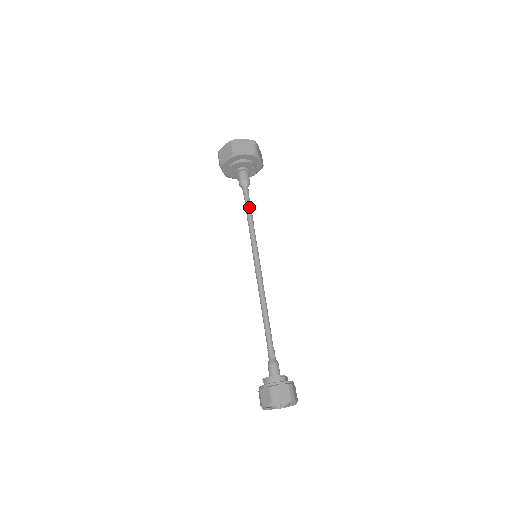
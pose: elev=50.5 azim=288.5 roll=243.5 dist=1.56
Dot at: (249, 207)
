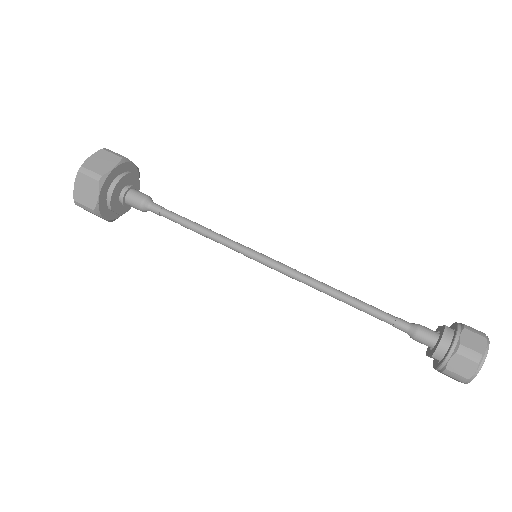
Dot at: (184, 219)
